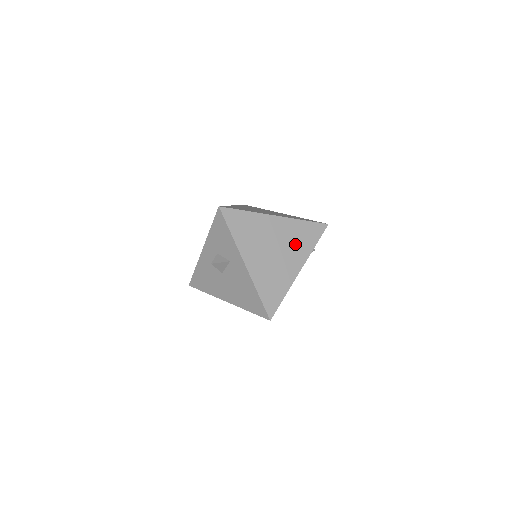
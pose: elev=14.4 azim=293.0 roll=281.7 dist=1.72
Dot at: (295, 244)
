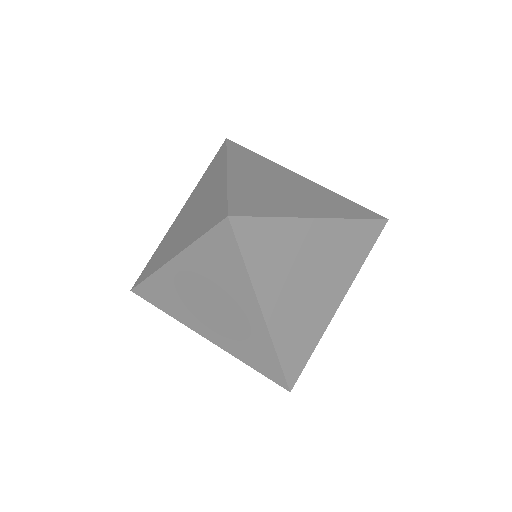
Dot at: occluded
